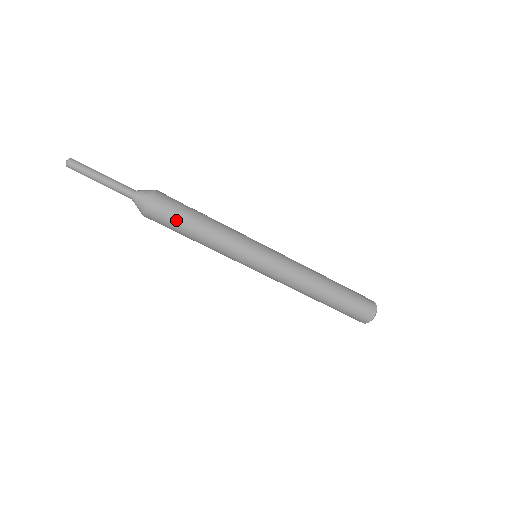
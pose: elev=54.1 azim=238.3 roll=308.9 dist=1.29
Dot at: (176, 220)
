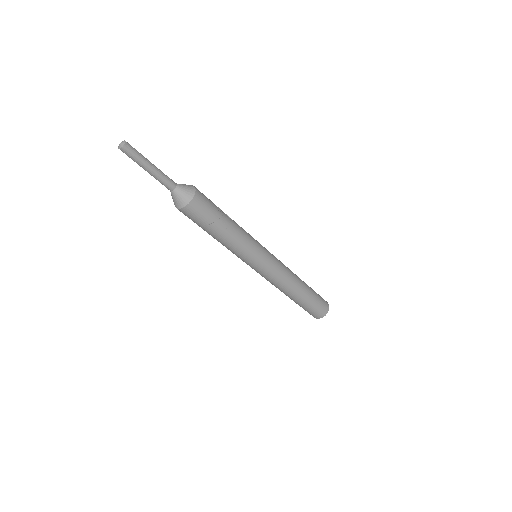
Dot at: occluded
